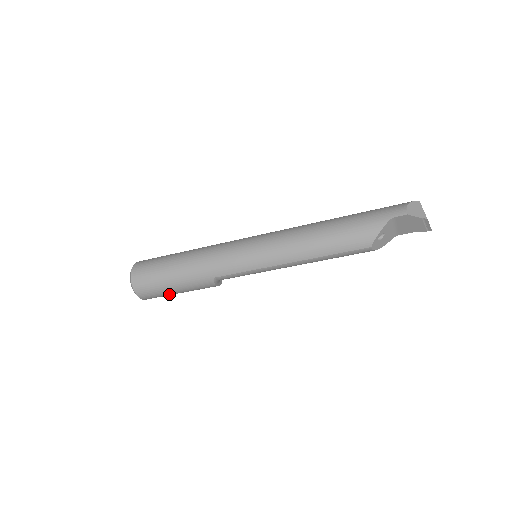
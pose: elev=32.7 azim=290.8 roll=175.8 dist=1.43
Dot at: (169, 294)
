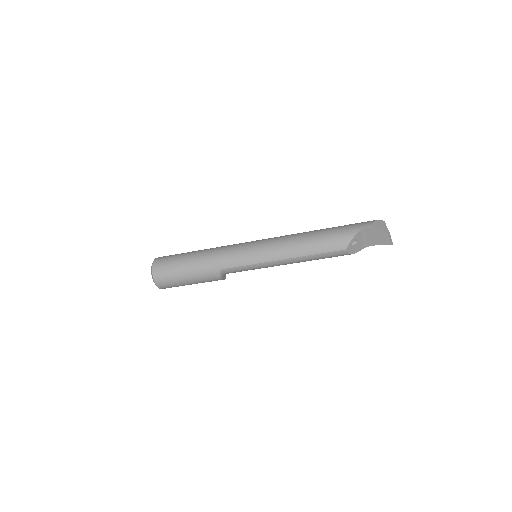
Dot at: (181, 284)
